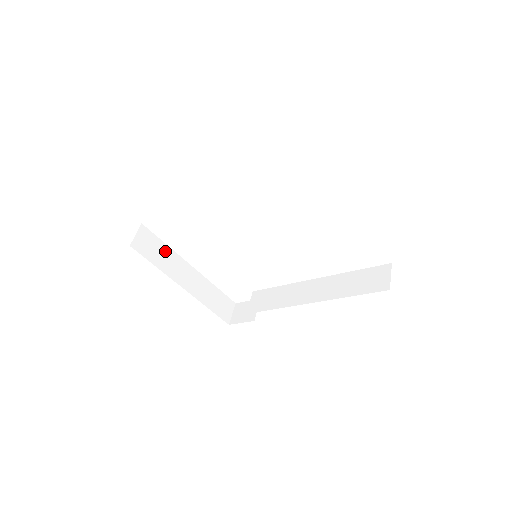
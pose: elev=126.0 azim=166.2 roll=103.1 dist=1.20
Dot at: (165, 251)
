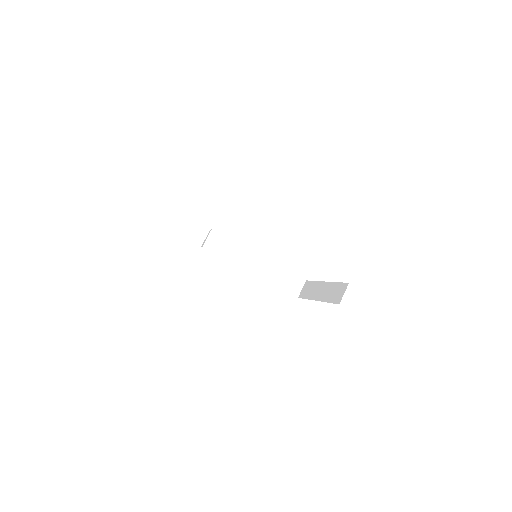
Dot at: occluded
